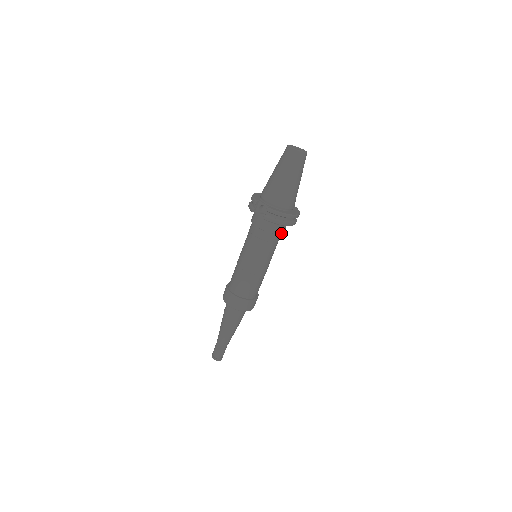
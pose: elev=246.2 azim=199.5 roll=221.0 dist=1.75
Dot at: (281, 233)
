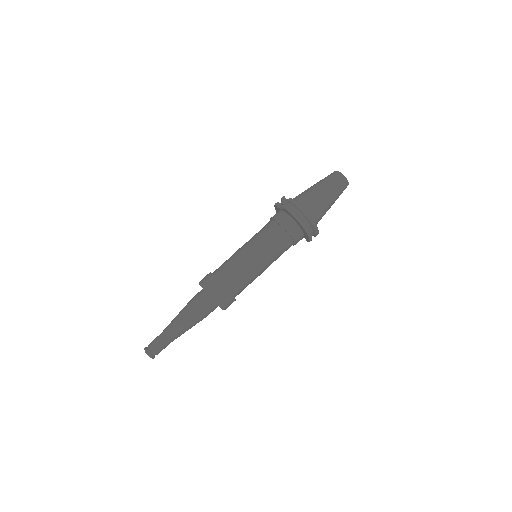
Dot at: (291, 235)
